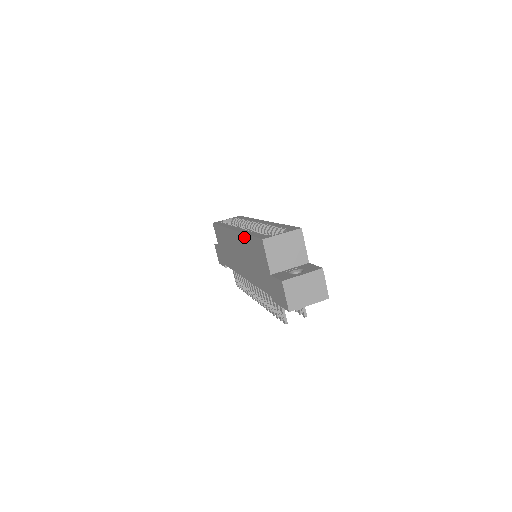
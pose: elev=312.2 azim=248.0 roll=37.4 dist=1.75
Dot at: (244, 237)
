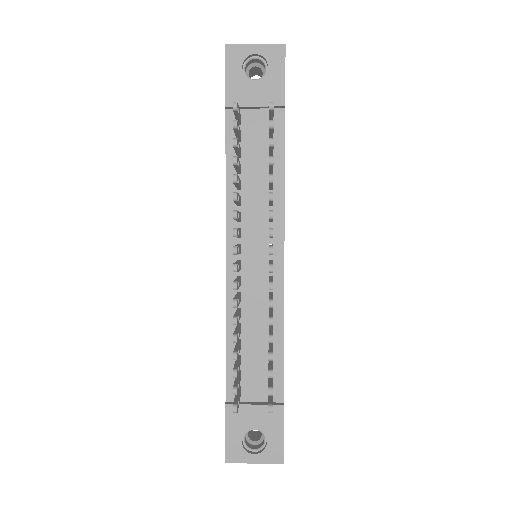
Dot at: occluded
